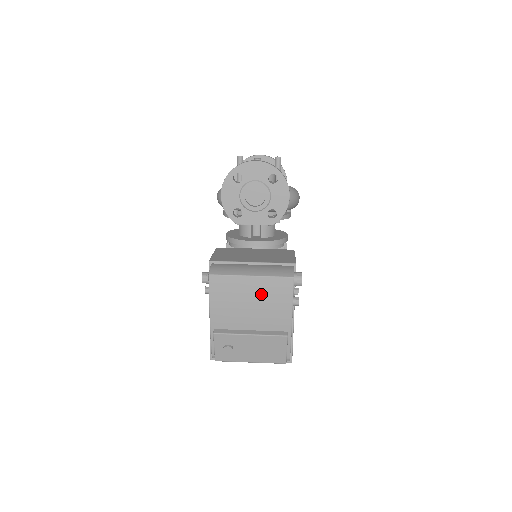
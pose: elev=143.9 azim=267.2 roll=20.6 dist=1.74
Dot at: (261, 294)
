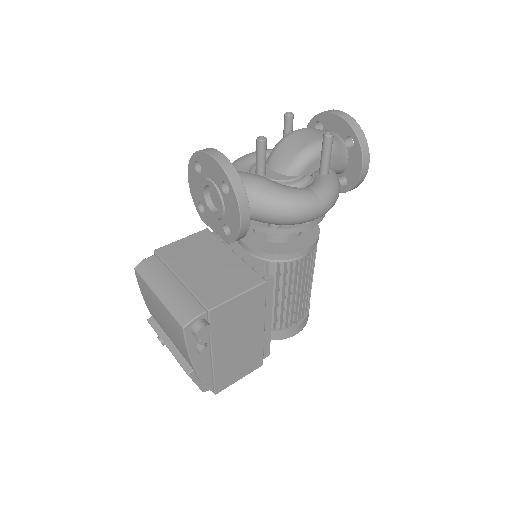
Dot at: (166, 319)
